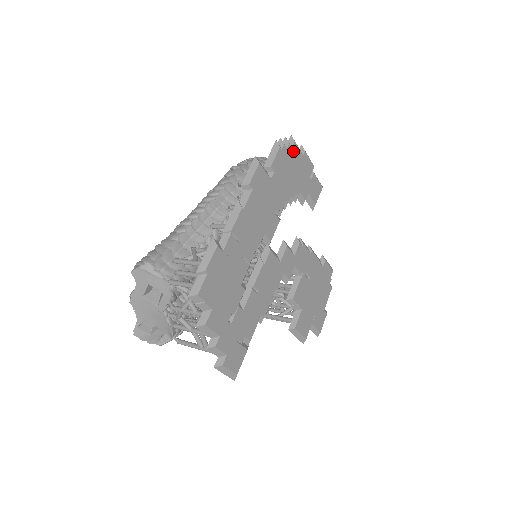
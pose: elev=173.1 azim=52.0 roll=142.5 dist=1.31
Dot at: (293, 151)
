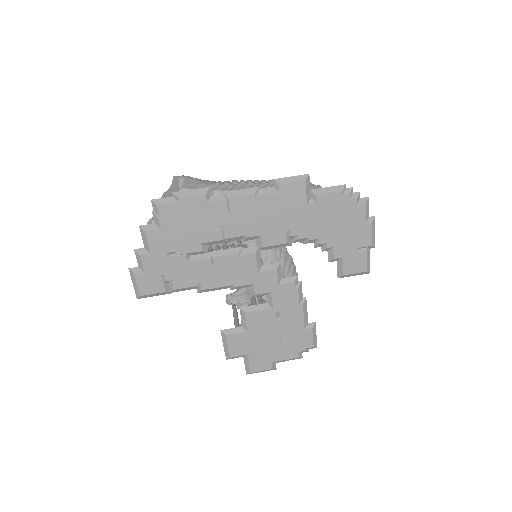
Dot at: (356, 209)
